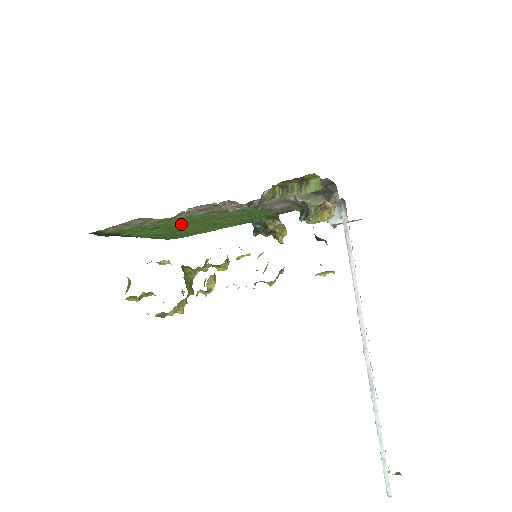
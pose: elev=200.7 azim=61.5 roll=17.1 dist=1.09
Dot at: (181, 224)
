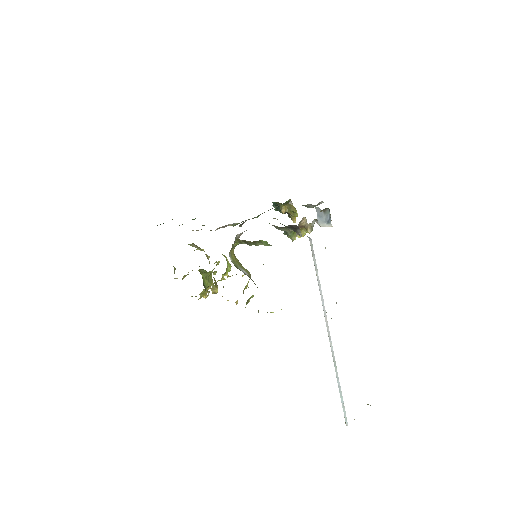
Dot at: occluded
